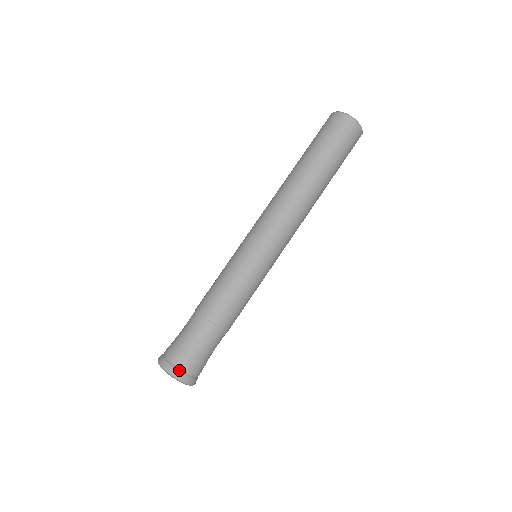
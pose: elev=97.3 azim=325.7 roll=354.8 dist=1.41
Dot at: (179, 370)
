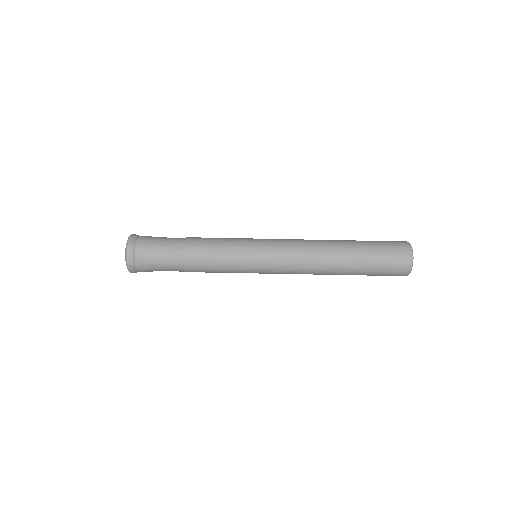
Dot at: (134, 260)
